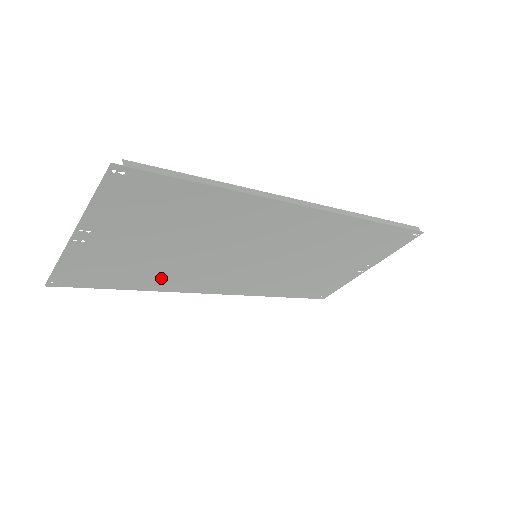
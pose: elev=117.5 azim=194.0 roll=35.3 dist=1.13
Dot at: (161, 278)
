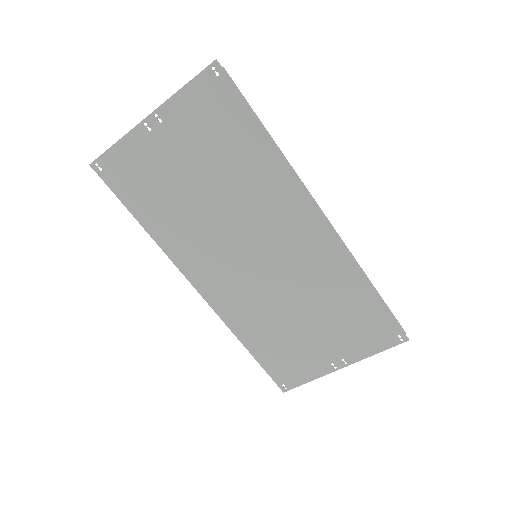
Dot at: (171, 227)
